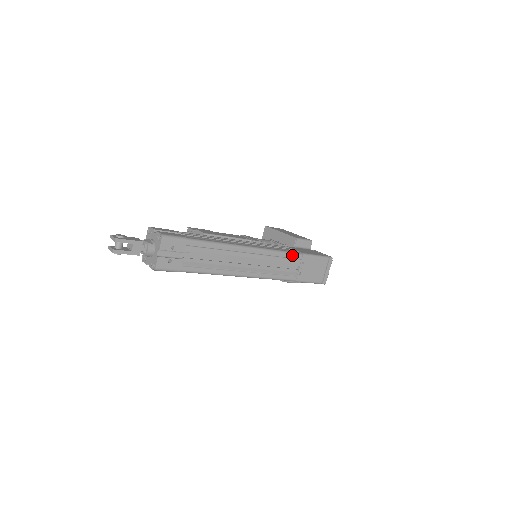
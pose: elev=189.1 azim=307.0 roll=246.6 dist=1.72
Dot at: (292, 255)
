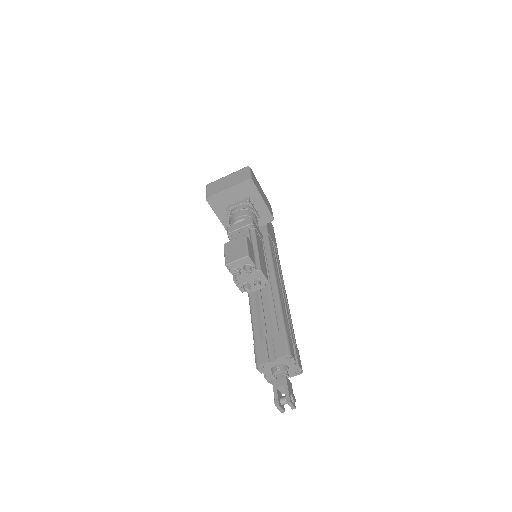
Dot at: occluded
